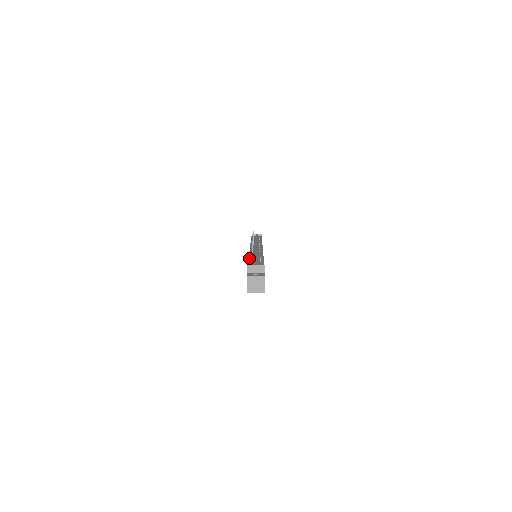
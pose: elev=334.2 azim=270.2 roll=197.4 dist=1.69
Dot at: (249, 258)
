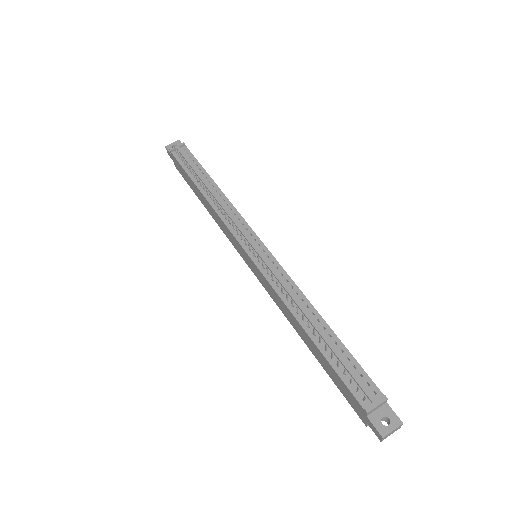
Dot at: (316, 344)
